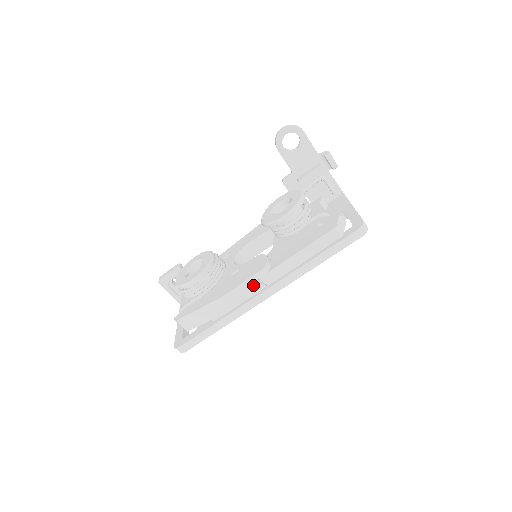
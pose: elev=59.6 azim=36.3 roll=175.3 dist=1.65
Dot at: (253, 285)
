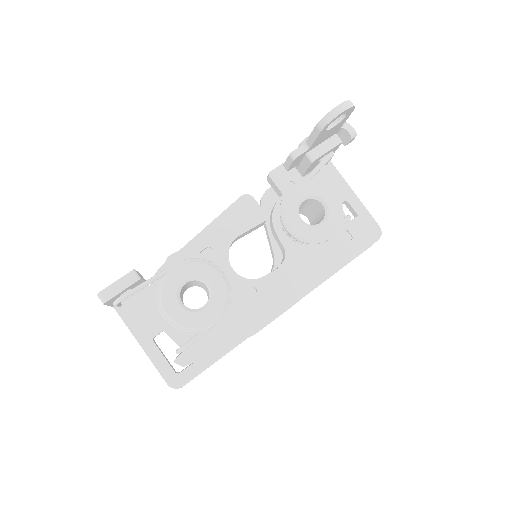
Dot at: occluded
